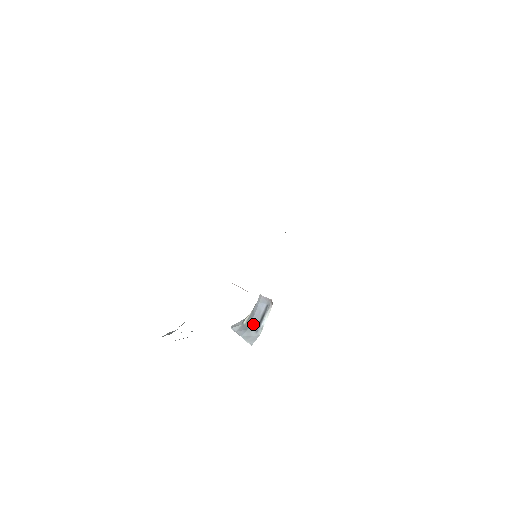
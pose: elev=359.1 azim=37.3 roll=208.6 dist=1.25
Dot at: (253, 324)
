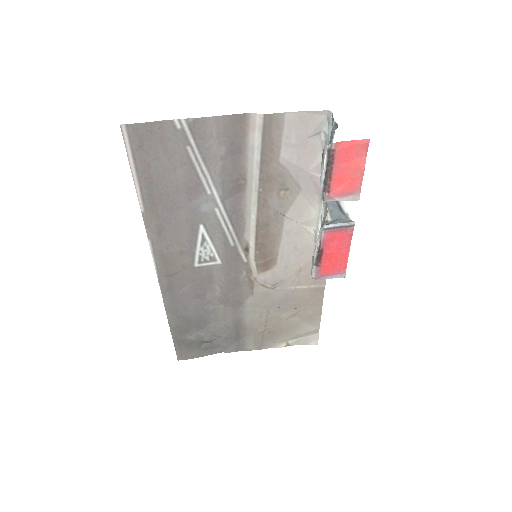
Dot at: (339, 214)
